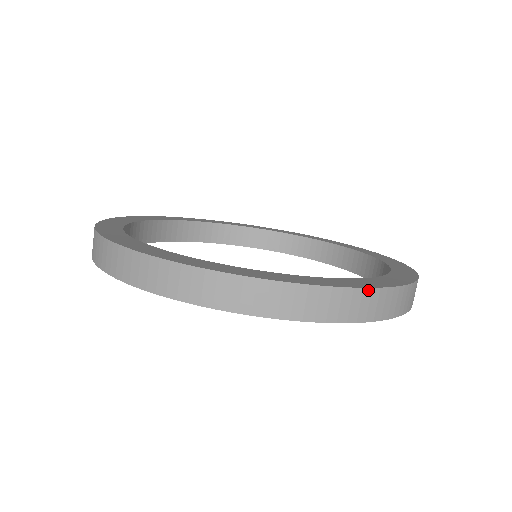
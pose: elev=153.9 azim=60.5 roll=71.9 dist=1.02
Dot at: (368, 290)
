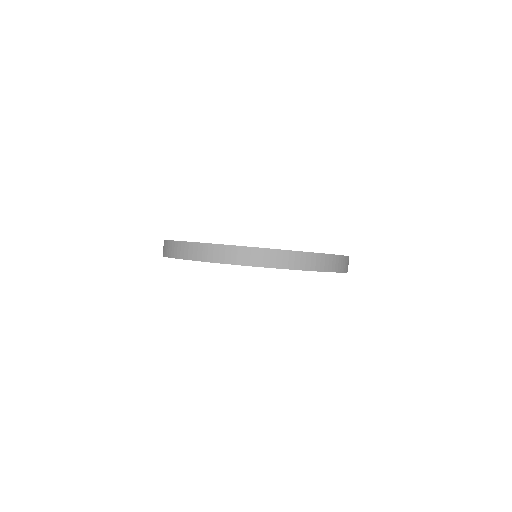
Dot at: (323, 255)
